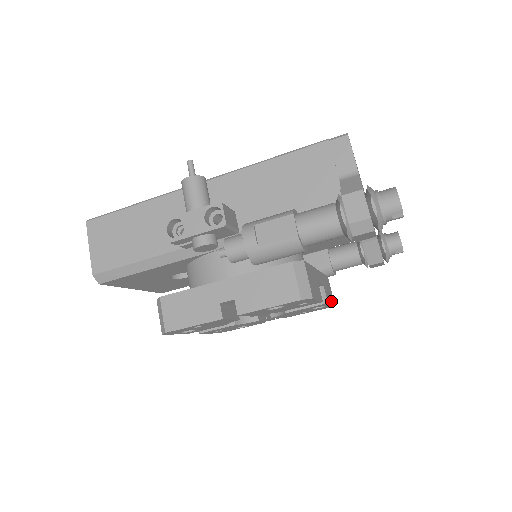
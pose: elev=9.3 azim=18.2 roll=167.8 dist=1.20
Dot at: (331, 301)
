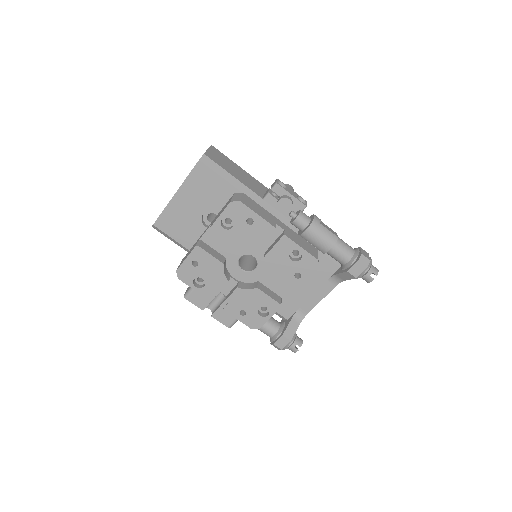
Dot at: (269, 318)
